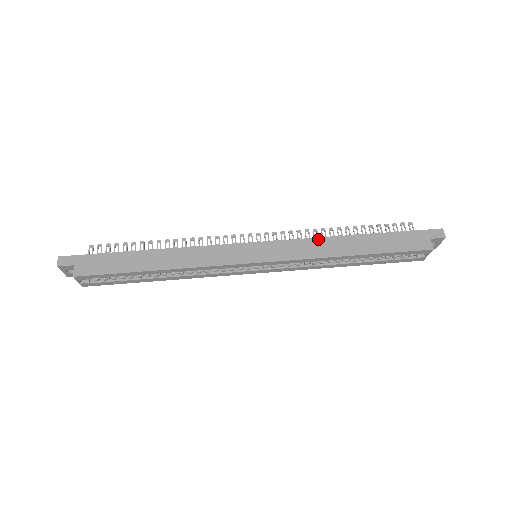
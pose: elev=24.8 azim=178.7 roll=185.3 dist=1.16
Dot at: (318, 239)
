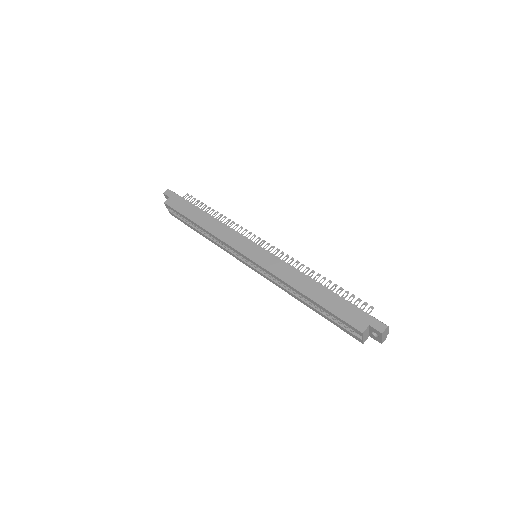
Dot at: (294, 269)
